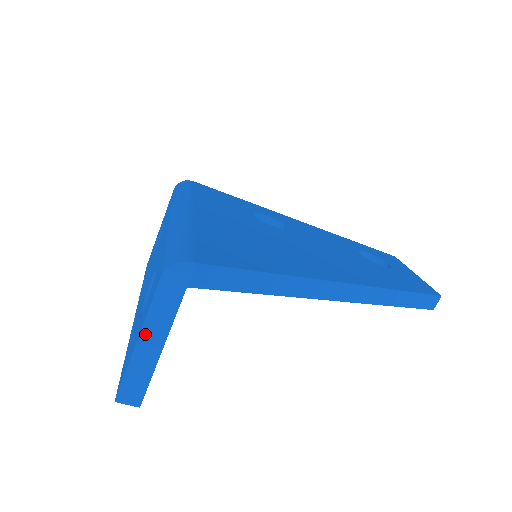
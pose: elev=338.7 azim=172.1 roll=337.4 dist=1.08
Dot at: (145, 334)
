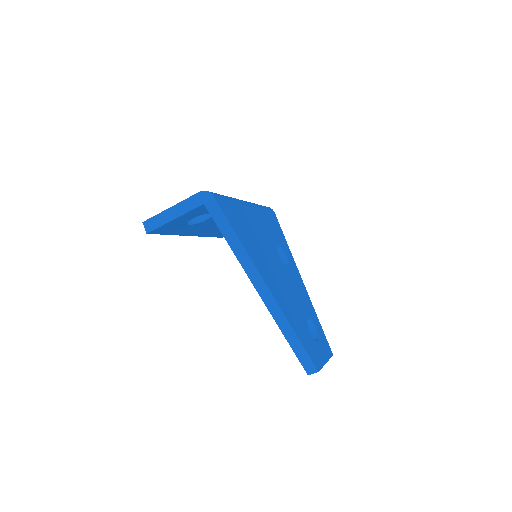
Dot at: (176, 207)
